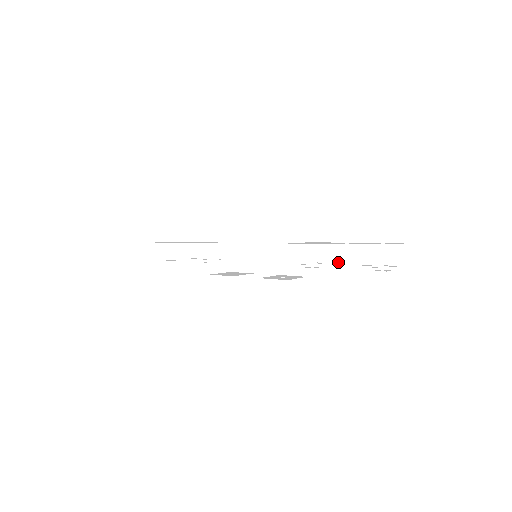
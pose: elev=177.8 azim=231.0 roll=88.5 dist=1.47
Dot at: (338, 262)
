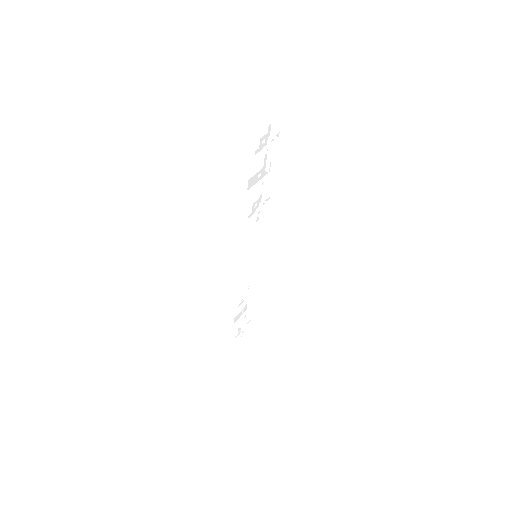
Dot at: occluded
